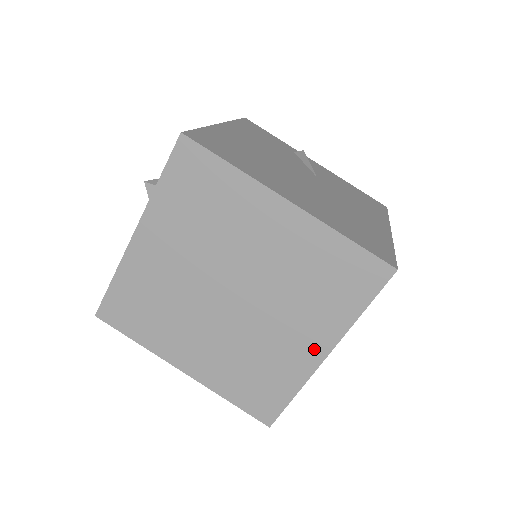
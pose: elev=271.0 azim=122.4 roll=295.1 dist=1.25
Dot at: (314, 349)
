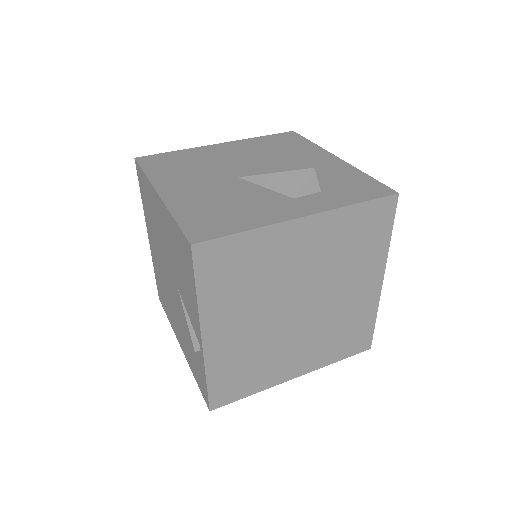
Dot at: (296, 370)
